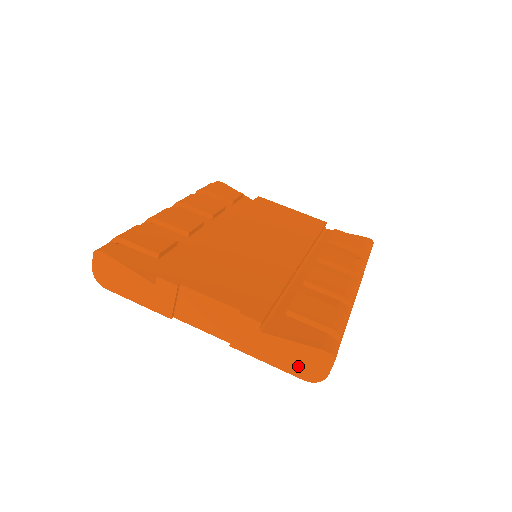
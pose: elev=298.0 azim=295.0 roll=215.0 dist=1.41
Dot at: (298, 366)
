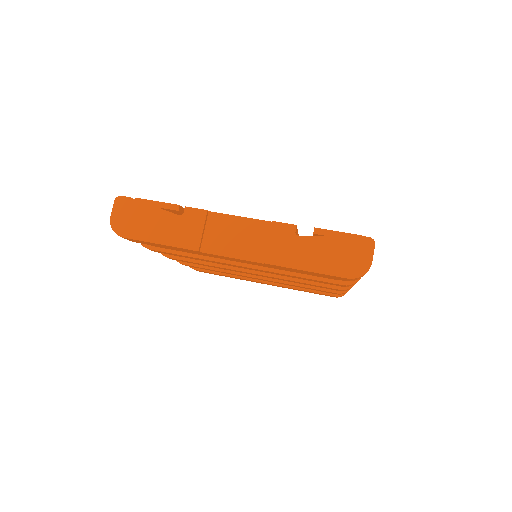
Dot at: (340, 263)
